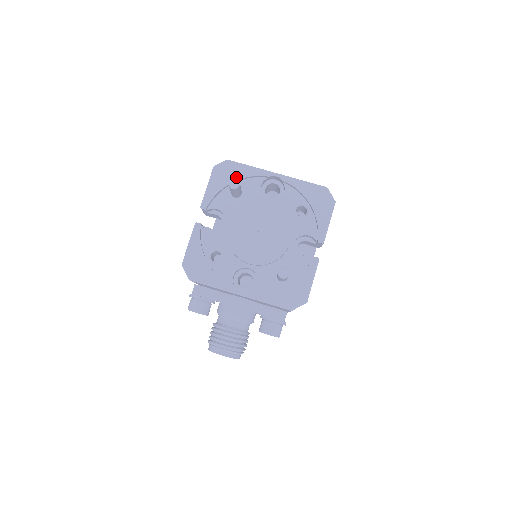
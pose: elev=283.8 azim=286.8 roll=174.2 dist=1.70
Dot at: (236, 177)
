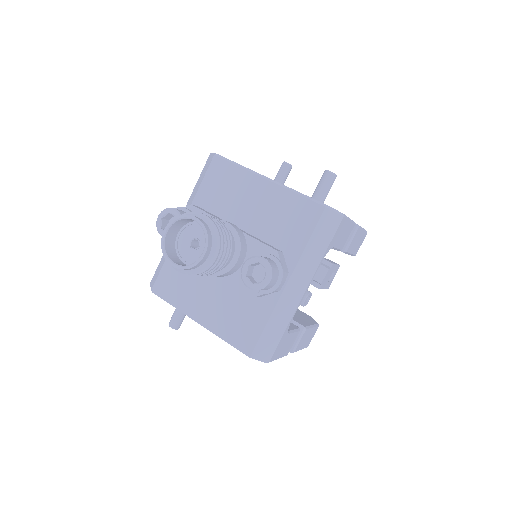
Dot at: occluded
